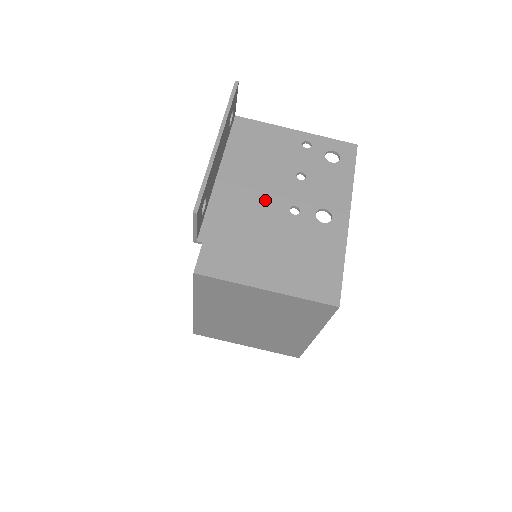
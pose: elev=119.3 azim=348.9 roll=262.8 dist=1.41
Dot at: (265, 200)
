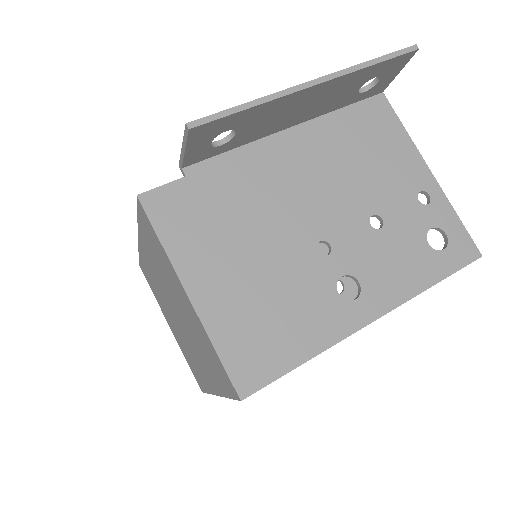
Dot at: (306, 204)
